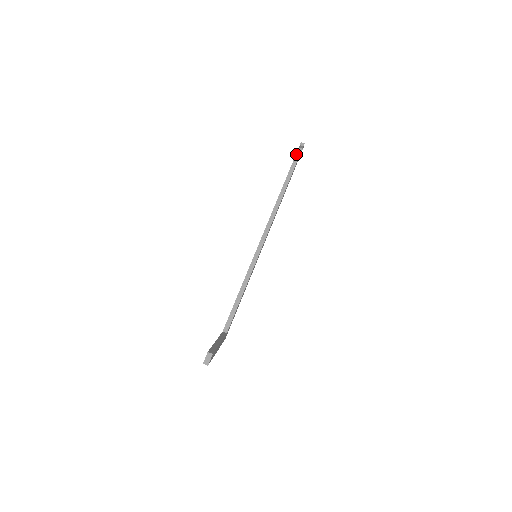
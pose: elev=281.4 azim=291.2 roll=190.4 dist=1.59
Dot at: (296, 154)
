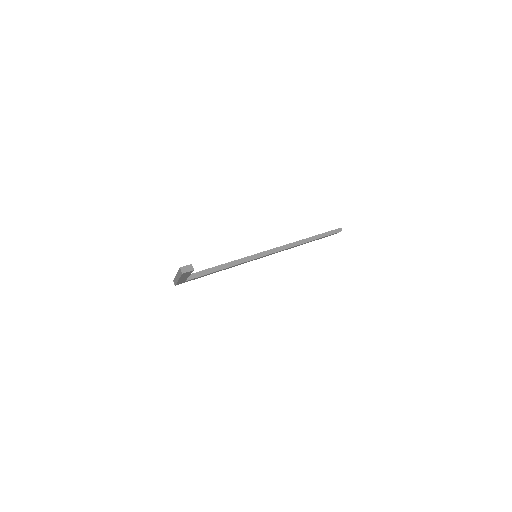
Dot at: (333, 230)
